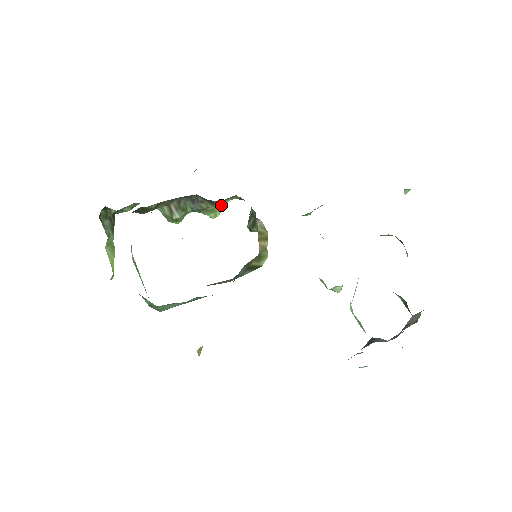
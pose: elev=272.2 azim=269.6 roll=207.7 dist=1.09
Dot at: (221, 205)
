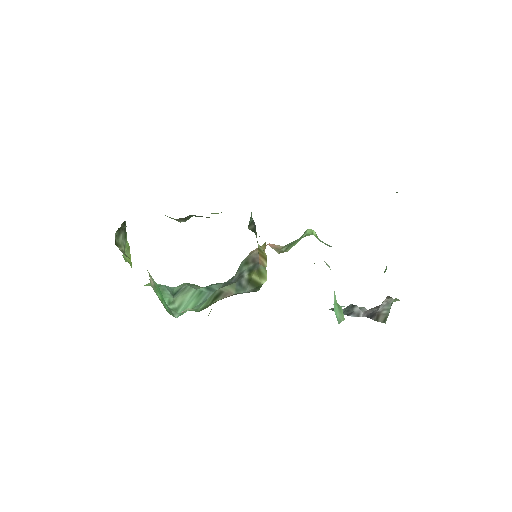
Dot at: occluded
